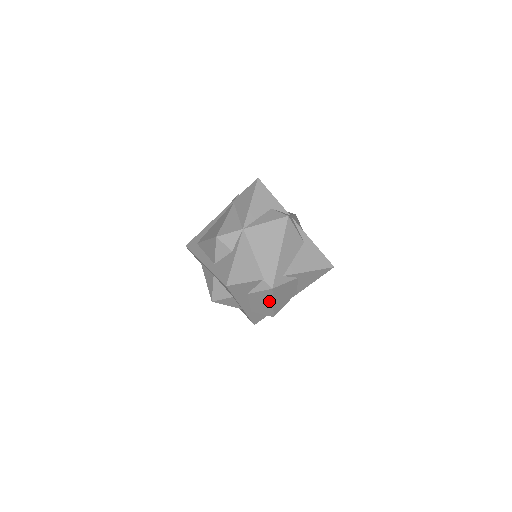
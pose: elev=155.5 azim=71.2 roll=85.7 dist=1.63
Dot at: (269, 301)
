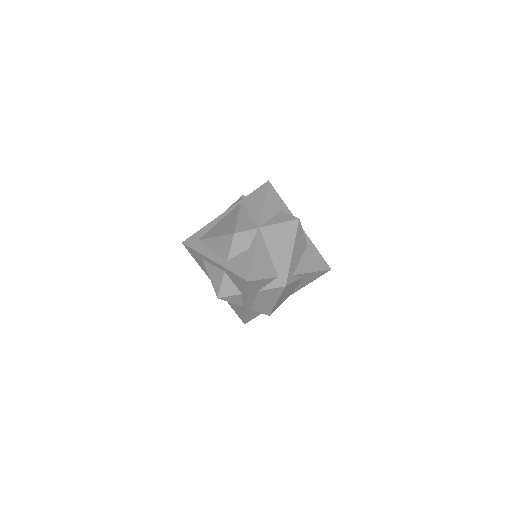
Dot at: (275, 299)
